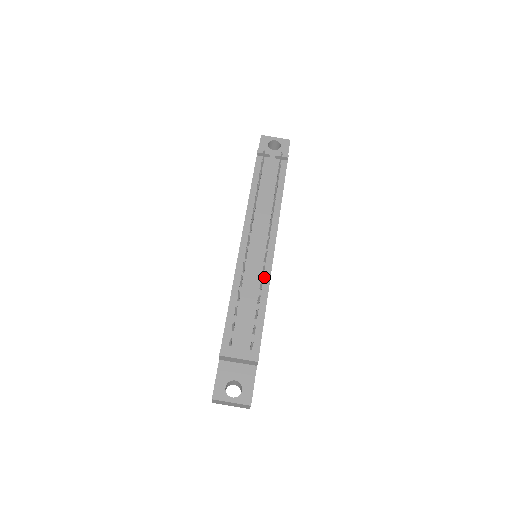
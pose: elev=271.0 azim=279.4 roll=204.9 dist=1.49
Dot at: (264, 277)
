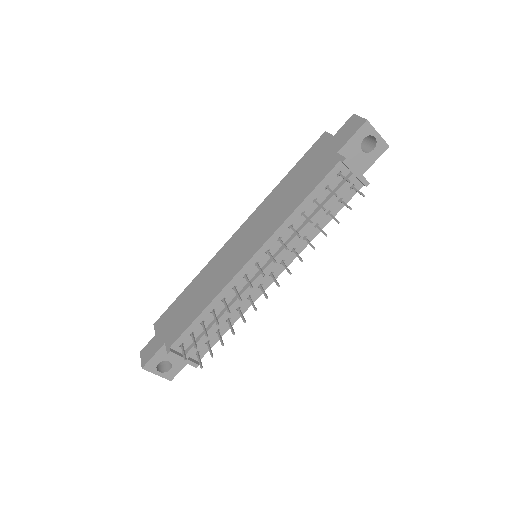
Dot at: (248, 300)
